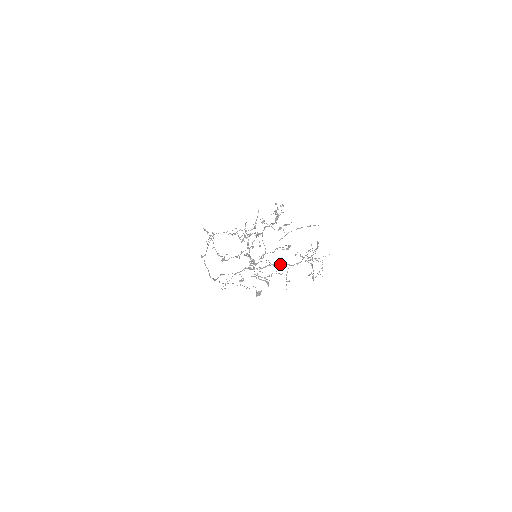
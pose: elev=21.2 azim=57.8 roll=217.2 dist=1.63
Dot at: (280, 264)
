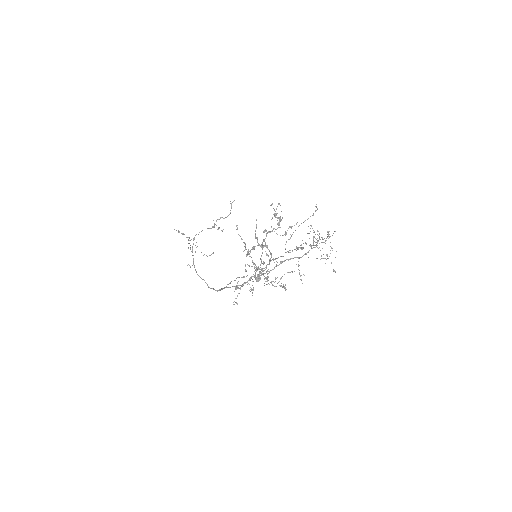
Dot at: (288, 260)
